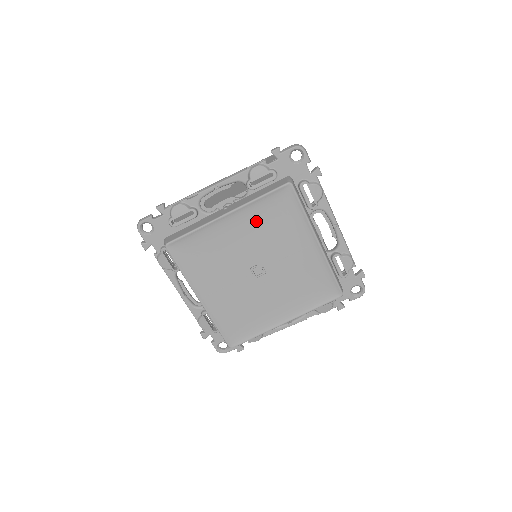
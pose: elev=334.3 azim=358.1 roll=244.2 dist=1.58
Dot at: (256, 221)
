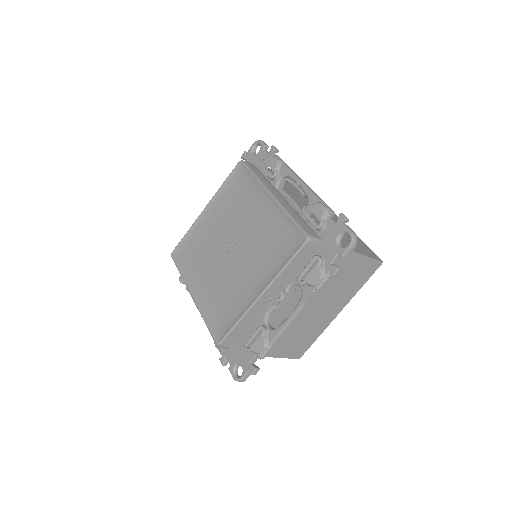
Dot at: (224, 205)
